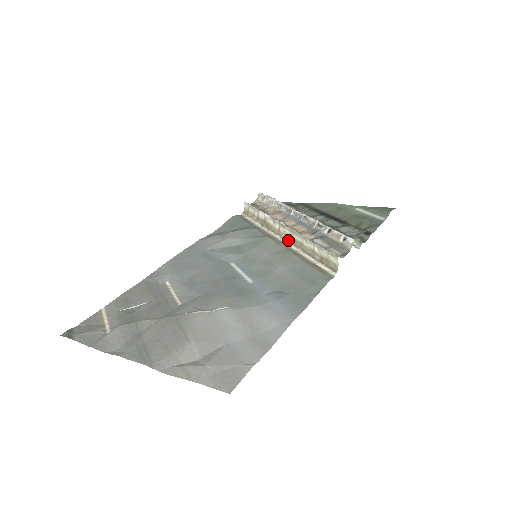
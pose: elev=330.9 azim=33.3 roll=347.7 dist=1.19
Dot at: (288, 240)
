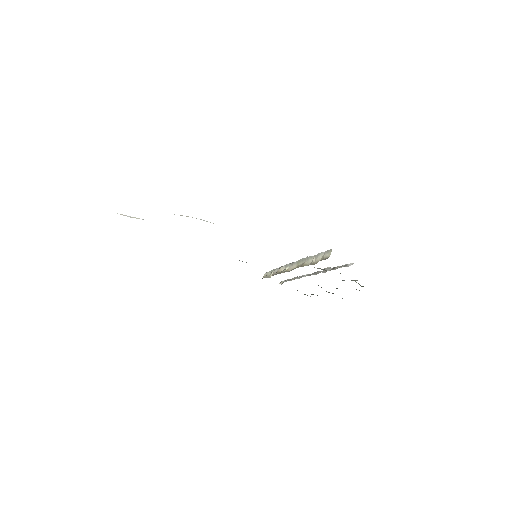
Dot at: (291, 270)
